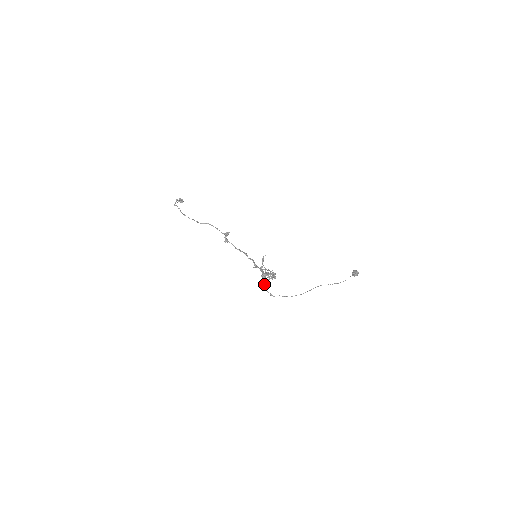
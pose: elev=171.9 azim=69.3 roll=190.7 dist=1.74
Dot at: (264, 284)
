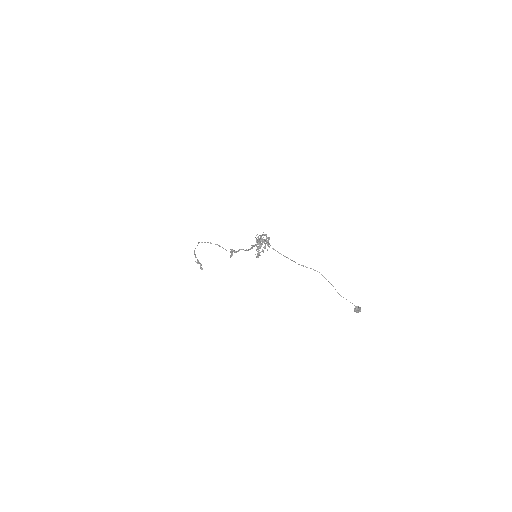
Dot at: (257, 240)
